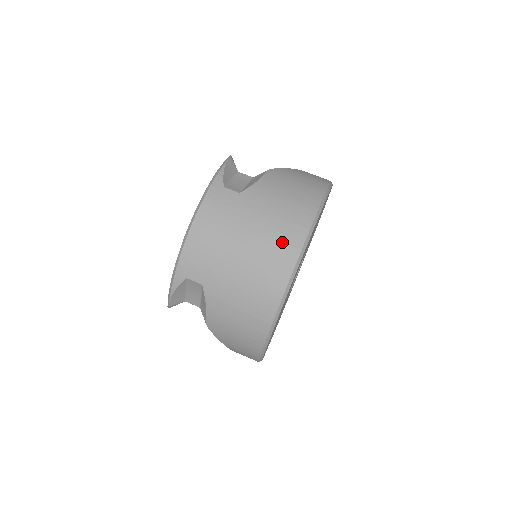
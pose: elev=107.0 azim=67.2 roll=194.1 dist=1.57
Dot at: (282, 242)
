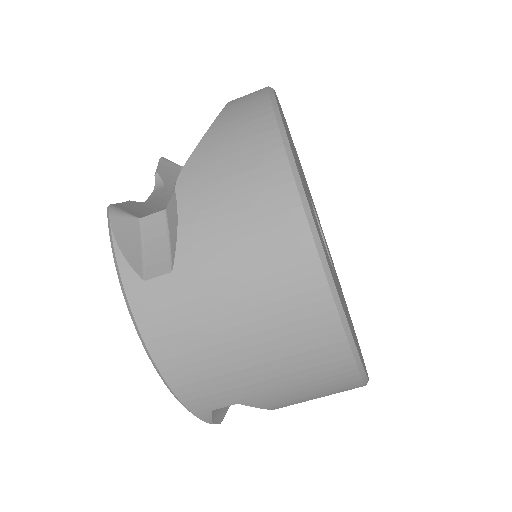
Dot at: (292, 296)
